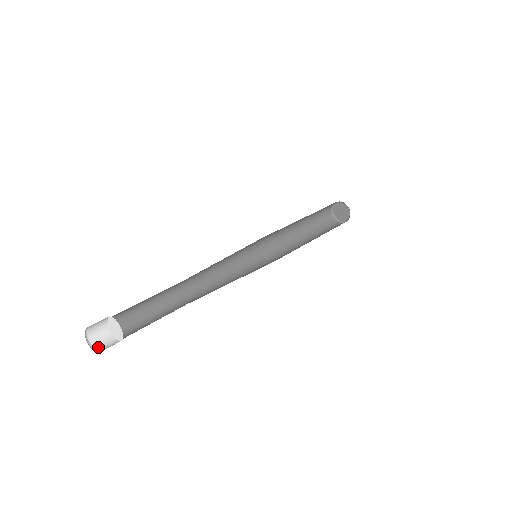
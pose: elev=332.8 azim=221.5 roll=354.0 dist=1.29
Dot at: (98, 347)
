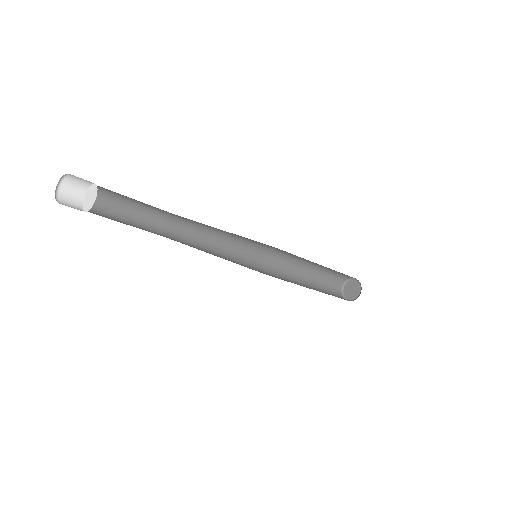
Dot at: occluded
